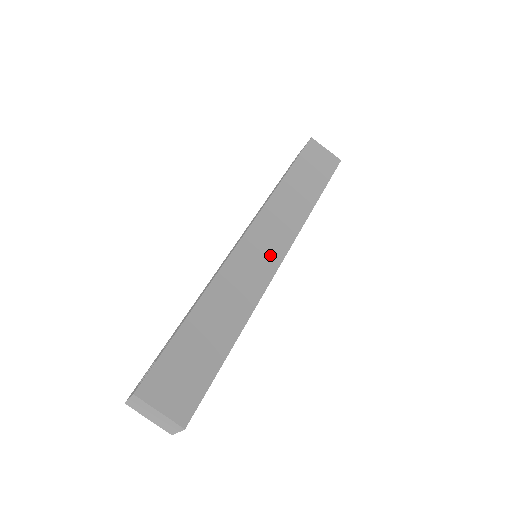
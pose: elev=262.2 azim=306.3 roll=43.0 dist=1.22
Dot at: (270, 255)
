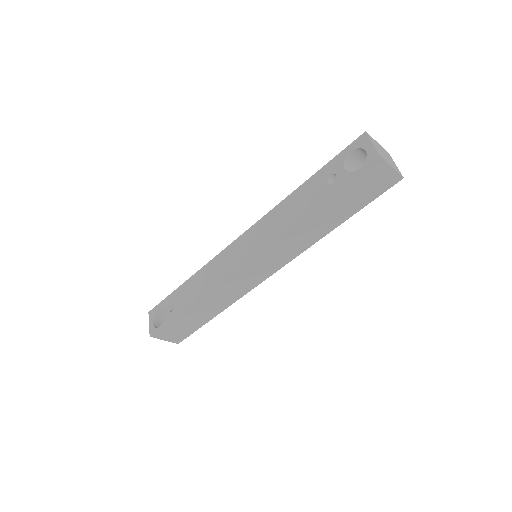
Dot at: (263, 272)
